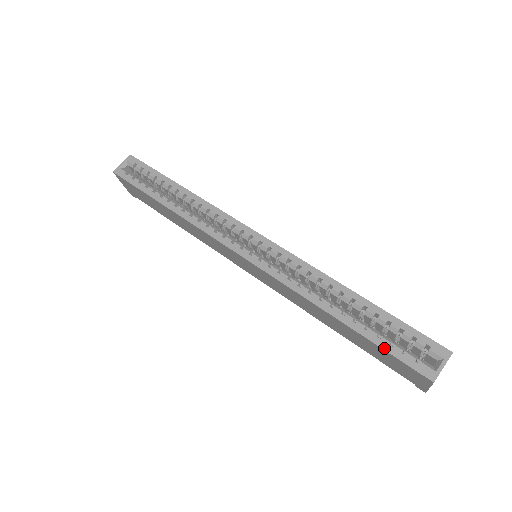
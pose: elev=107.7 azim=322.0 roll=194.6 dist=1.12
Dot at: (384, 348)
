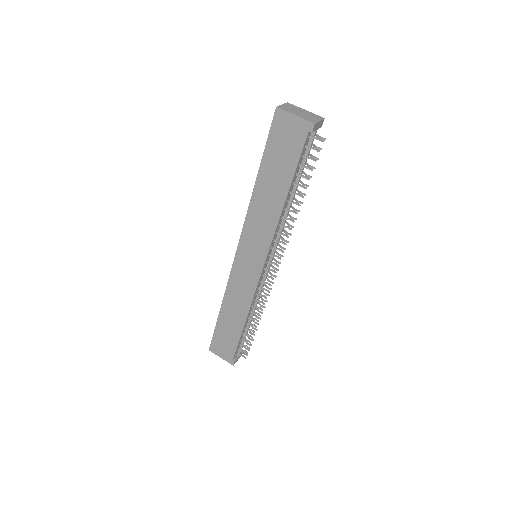
Dot at: (266, 145)
